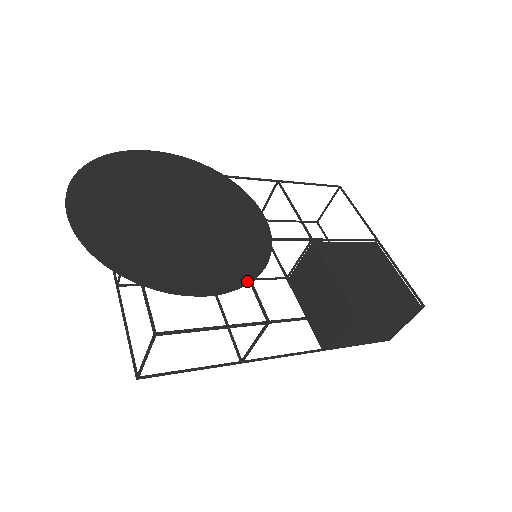
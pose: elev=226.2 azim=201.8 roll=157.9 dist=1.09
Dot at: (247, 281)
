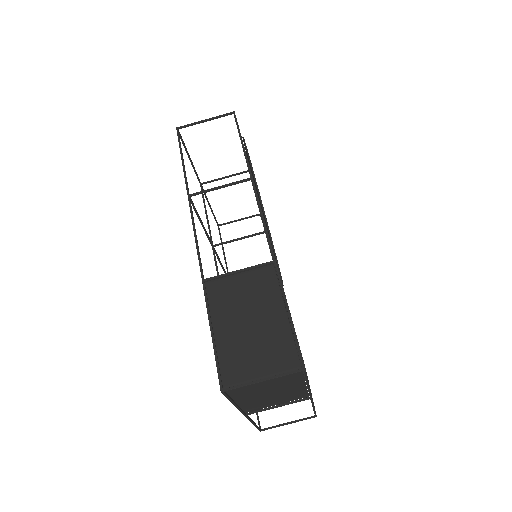
Dot at: occluded
